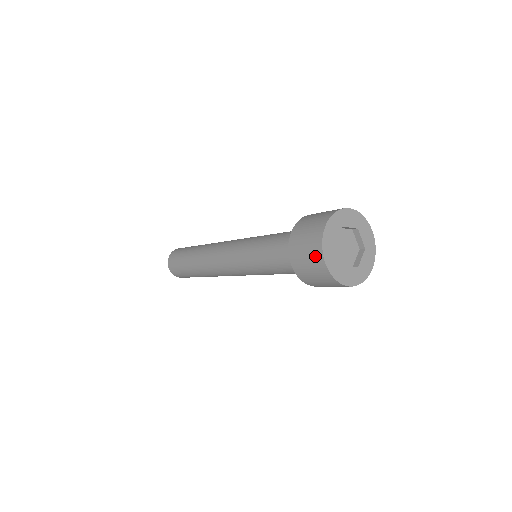
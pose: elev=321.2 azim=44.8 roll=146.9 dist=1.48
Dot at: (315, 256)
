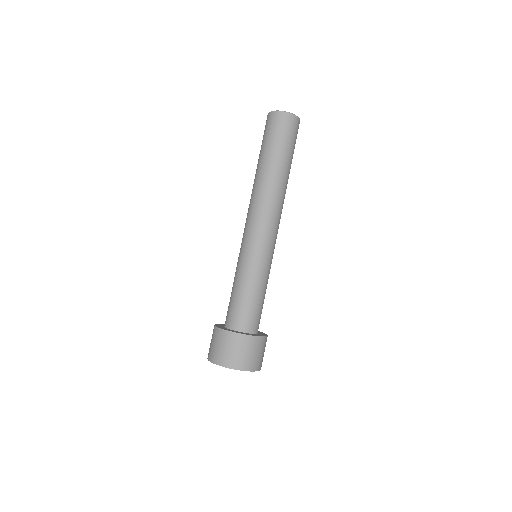
Dot at: (209, 352)
